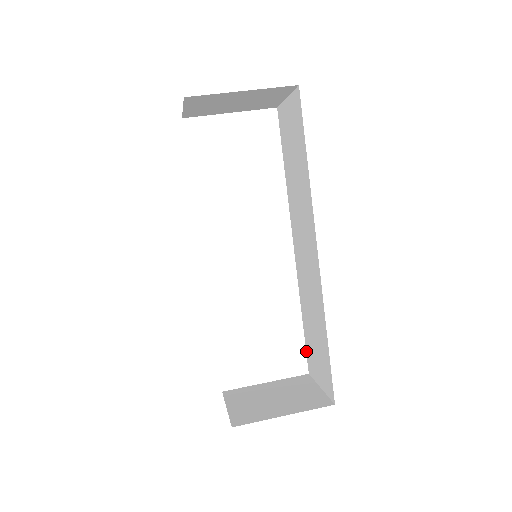
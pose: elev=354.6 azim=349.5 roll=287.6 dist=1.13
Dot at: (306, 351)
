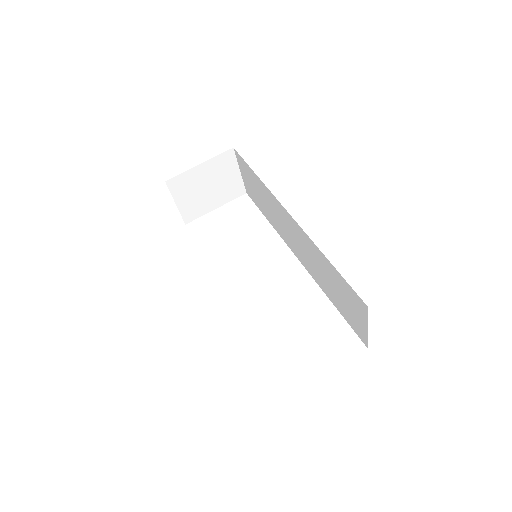
Dot at: (352, 328)
